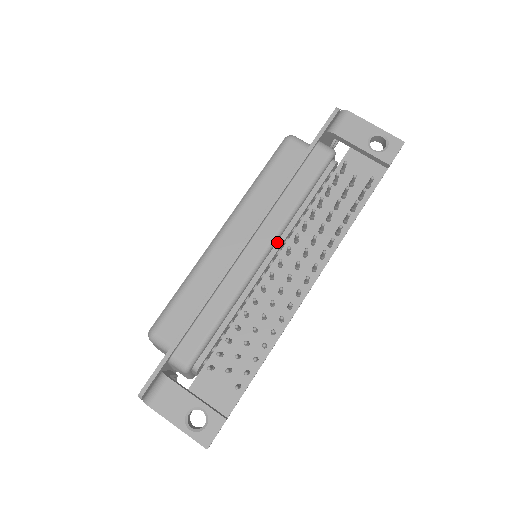
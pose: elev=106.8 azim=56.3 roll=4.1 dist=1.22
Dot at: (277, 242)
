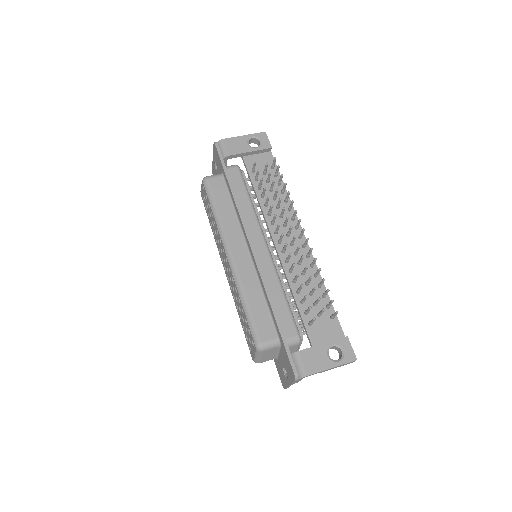
Dot at: occluded
